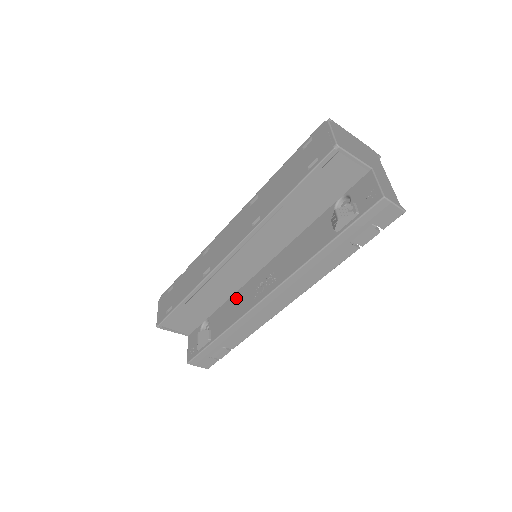
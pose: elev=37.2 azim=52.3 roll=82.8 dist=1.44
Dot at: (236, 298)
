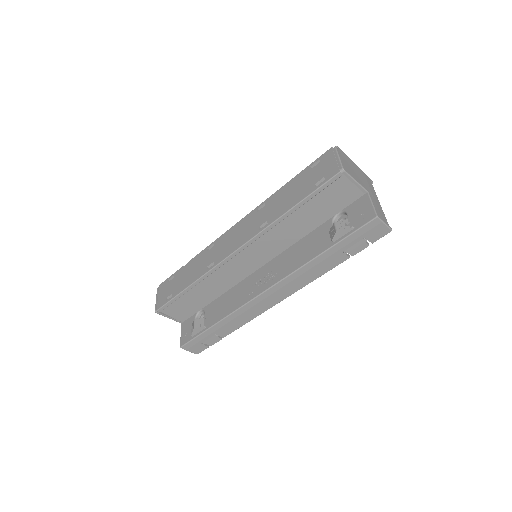
Dot at: (233, 292)
